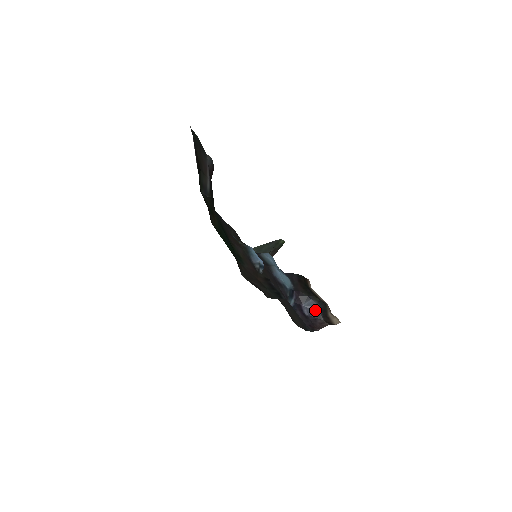
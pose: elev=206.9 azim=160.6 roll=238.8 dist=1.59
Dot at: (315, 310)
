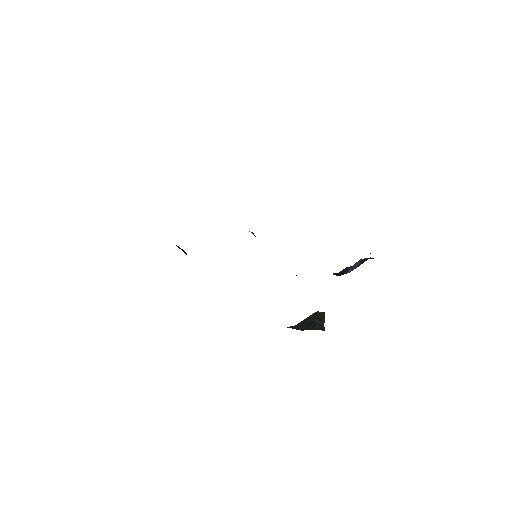
Dot at: (360, 263)
